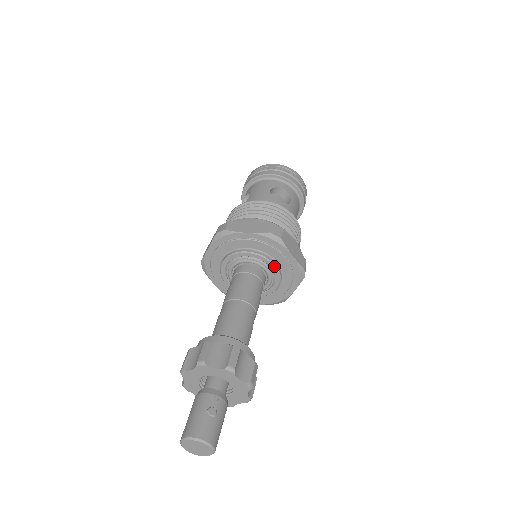
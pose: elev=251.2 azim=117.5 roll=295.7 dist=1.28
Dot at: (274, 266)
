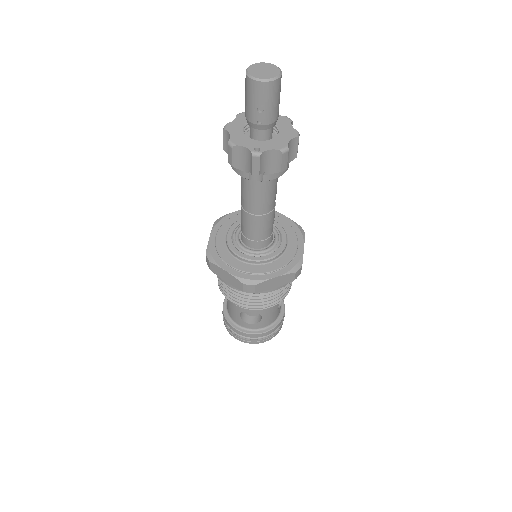
Dot at: occluded
